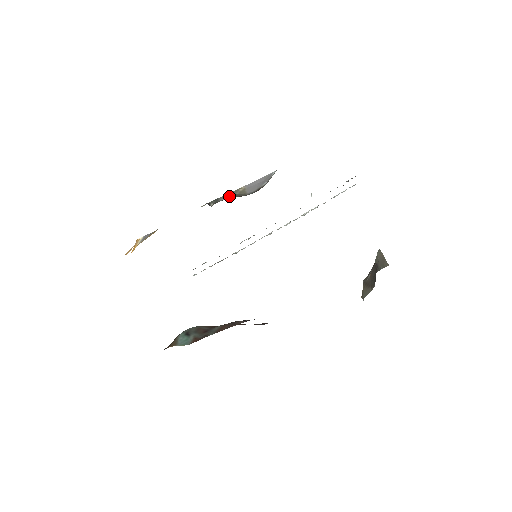
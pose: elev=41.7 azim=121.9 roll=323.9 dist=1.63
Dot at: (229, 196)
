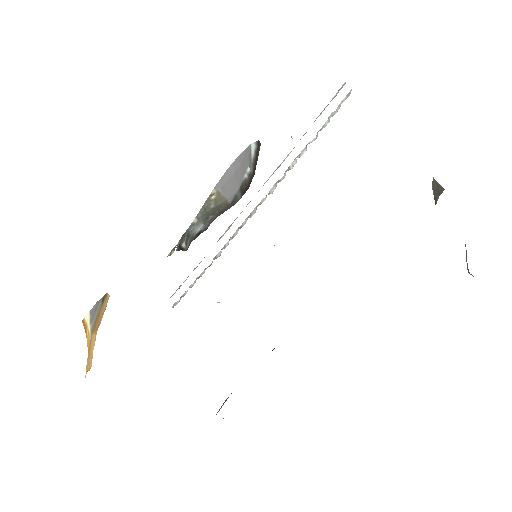
Dot at: (203, 218)
